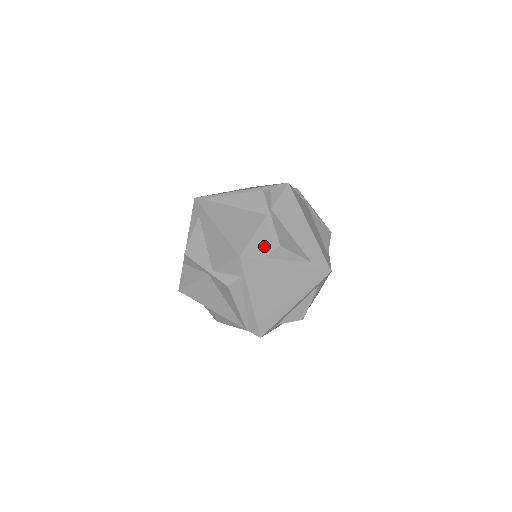
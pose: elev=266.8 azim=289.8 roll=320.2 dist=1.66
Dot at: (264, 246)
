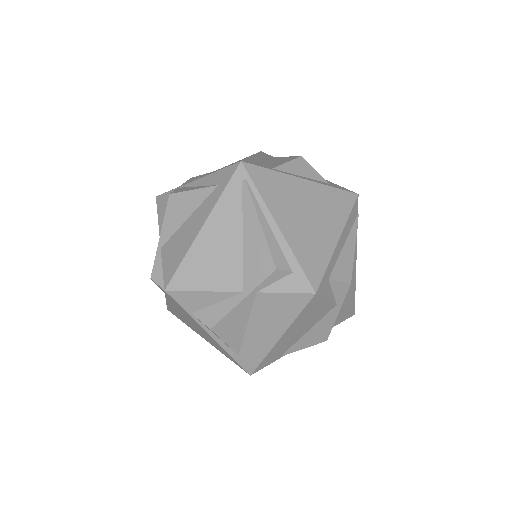
Dot at: (203, 307)
